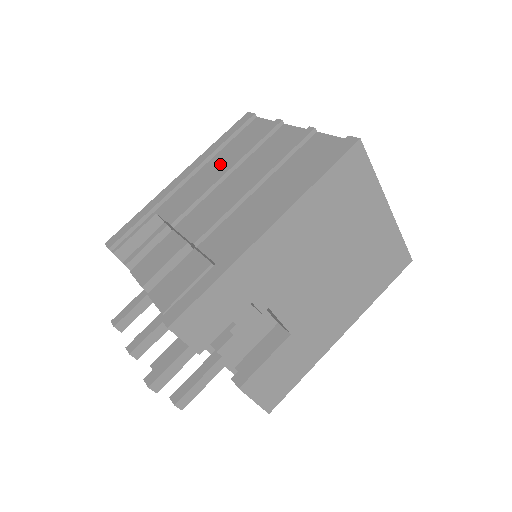
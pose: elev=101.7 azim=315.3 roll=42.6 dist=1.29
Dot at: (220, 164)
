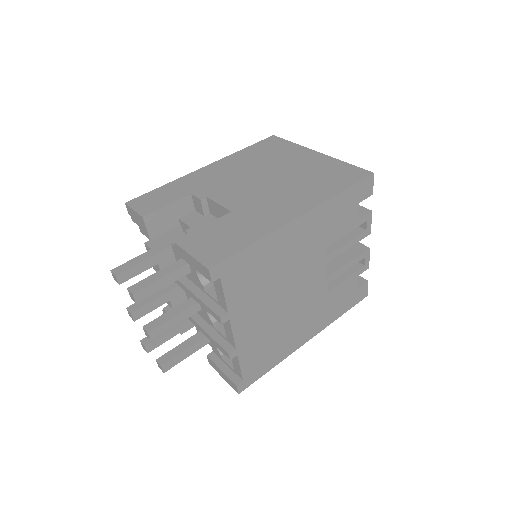
Dot at: occluded
